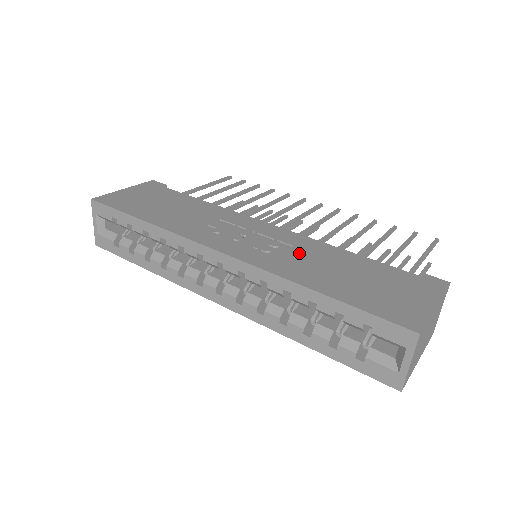
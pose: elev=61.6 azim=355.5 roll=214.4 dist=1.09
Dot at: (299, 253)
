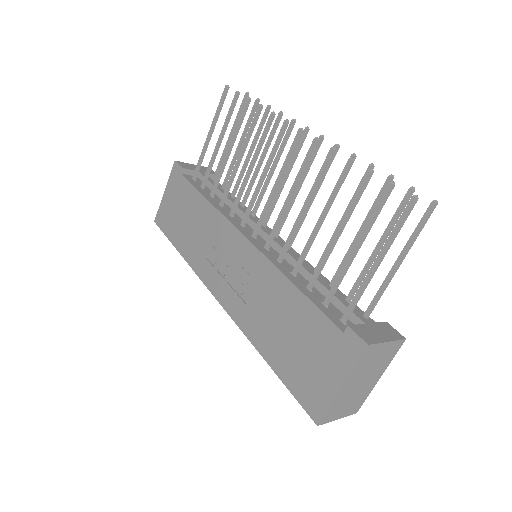
Dot at: (259, 295)
